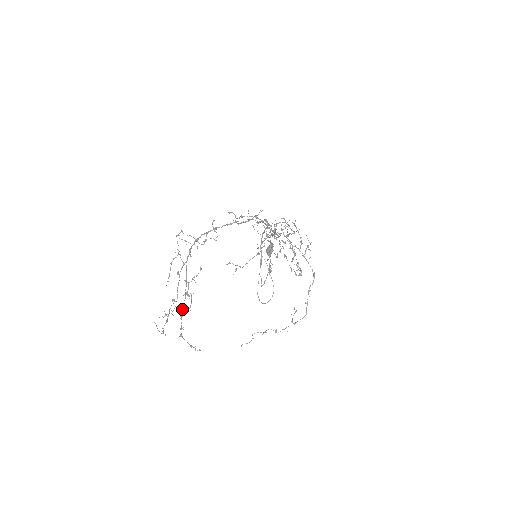
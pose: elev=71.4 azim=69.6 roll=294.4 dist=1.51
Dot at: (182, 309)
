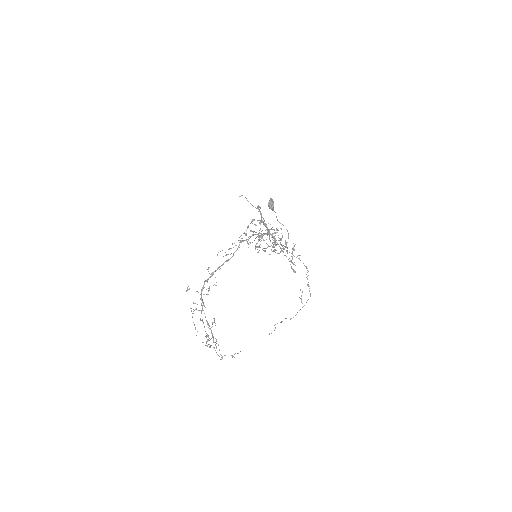
Dot at: (215, 344)
